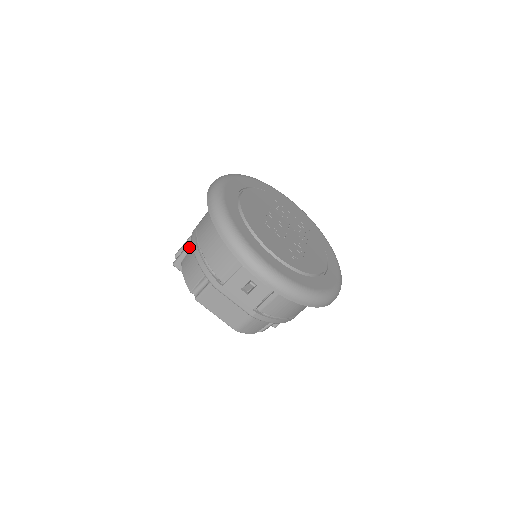
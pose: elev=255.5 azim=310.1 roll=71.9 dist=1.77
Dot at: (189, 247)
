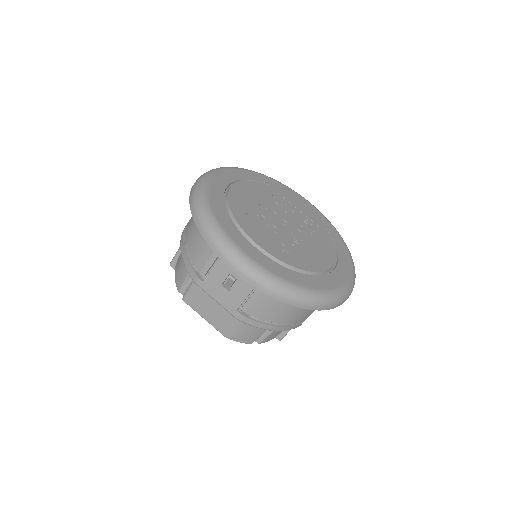
Dot at: occluded
